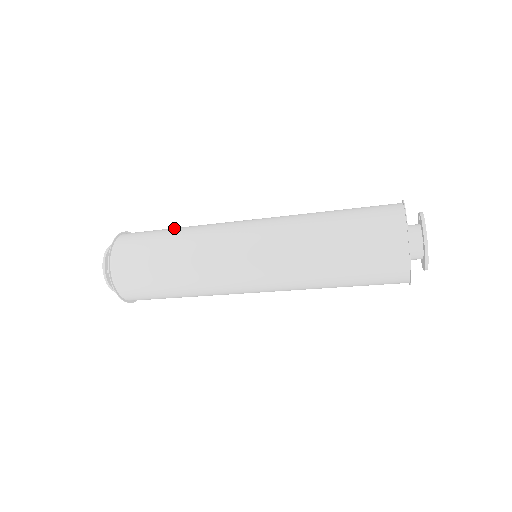
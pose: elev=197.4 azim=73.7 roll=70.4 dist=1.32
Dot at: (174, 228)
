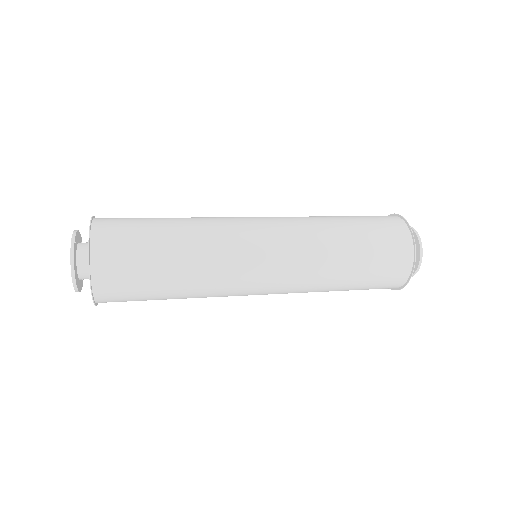
Dot at: (167, 231)
